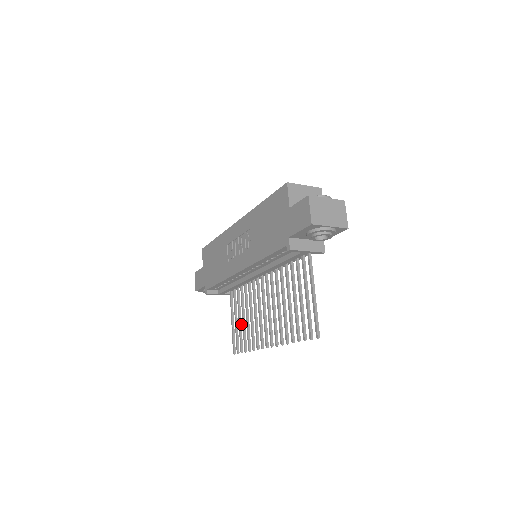
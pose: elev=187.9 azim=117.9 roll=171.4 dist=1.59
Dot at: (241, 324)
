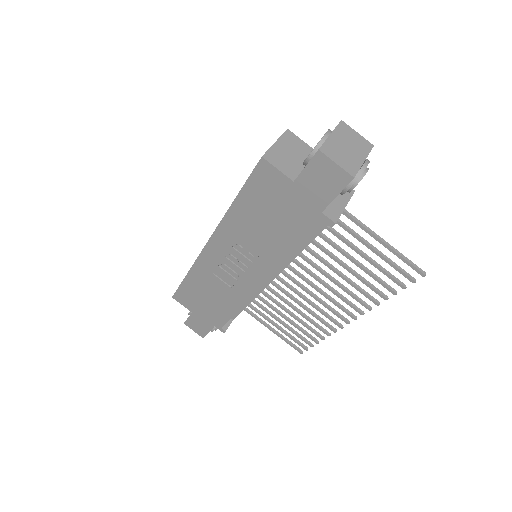
Dot at: (286, 324)
